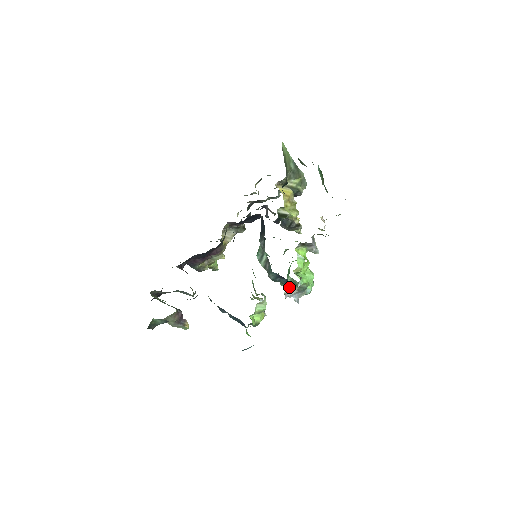
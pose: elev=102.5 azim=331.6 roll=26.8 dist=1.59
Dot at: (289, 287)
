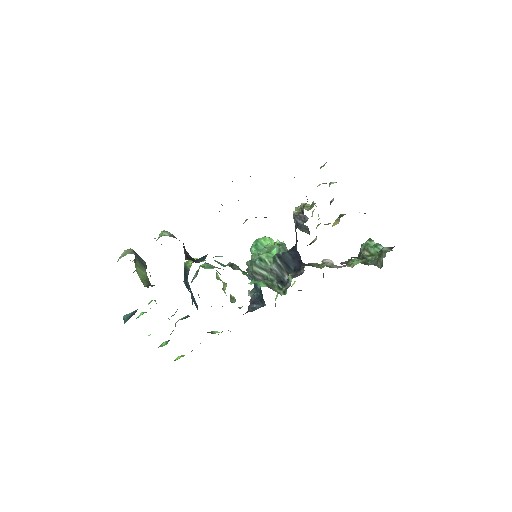
Dot at: (256, 289)
